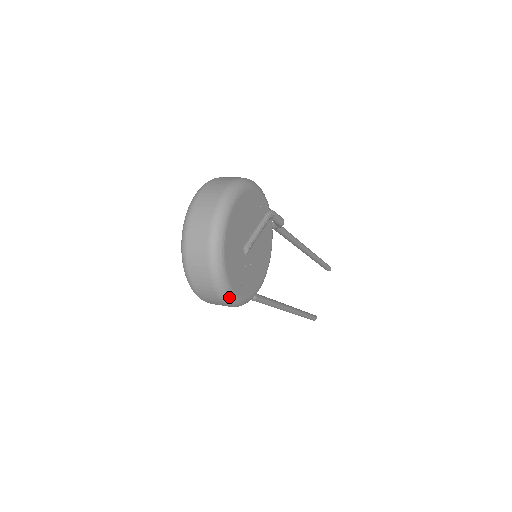
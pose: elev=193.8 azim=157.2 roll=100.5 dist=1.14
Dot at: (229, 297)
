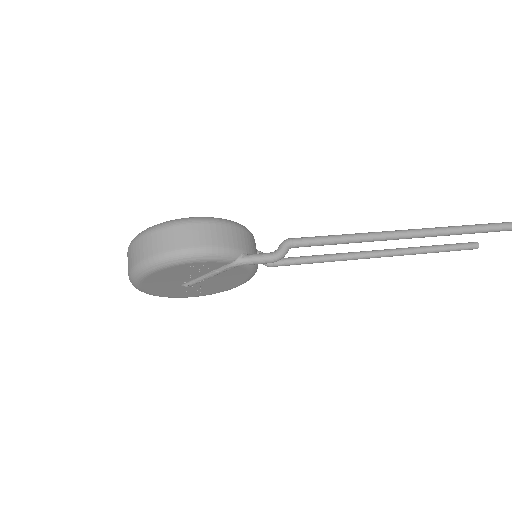
Dot at: occluded
